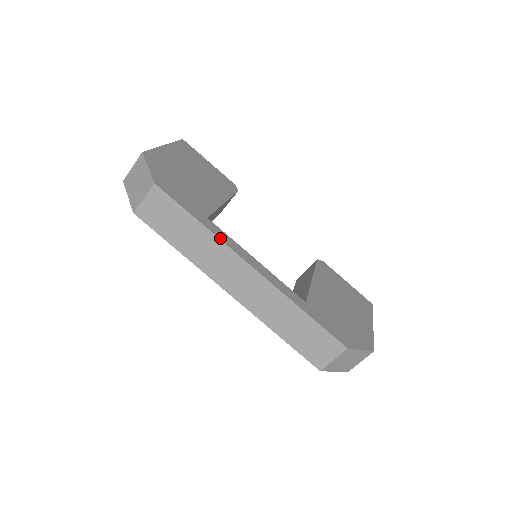
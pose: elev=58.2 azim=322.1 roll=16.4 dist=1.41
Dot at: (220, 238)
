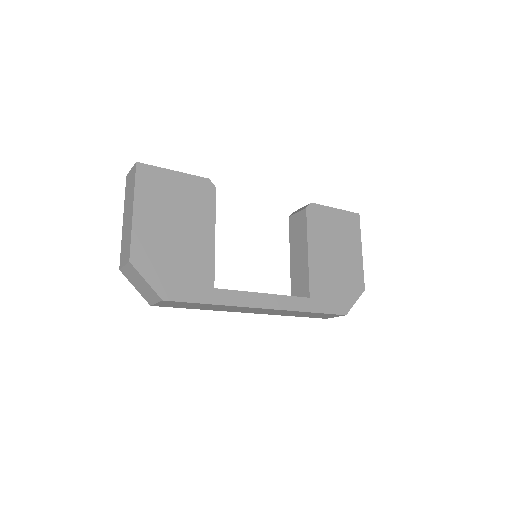
Dot at: (233, 304)
